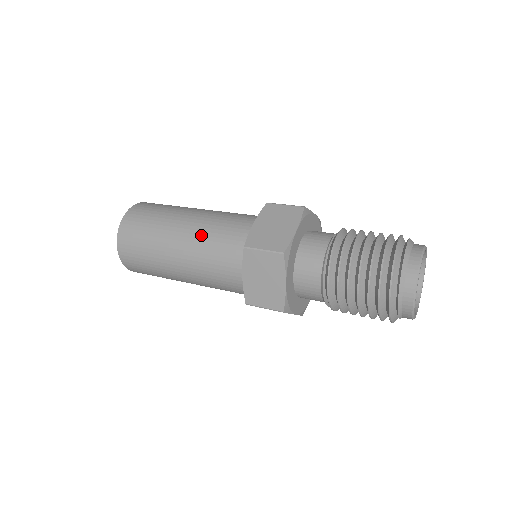
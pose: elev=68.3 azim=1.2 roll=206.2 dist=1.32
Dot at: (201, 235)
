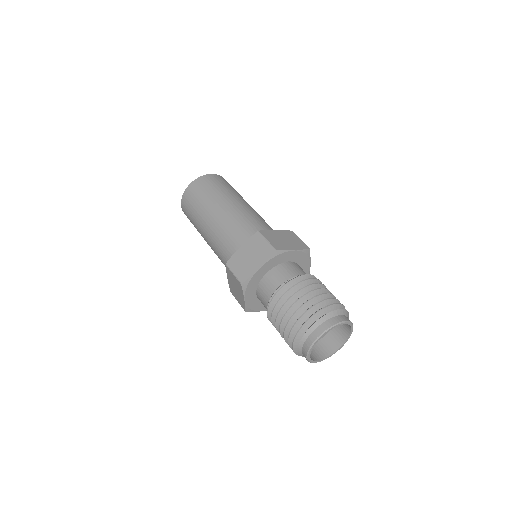
Dot at: (217, 232)
